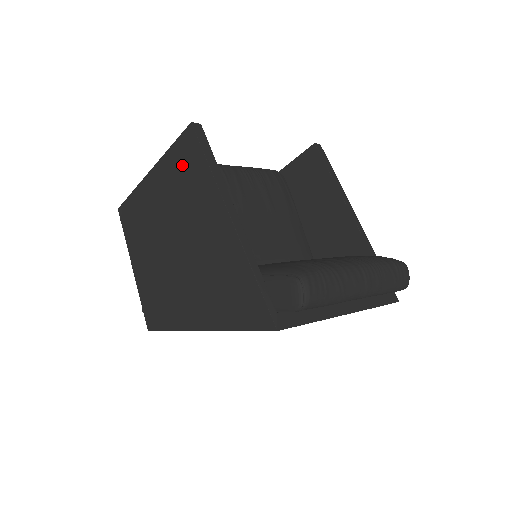
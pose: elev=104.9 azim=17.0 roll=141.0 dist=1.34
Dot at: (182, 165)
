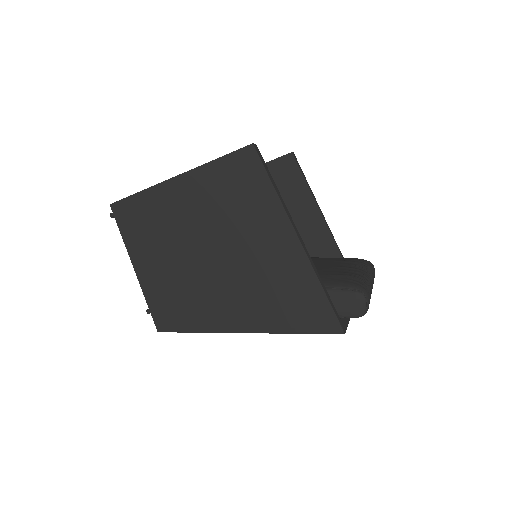
Dot at: (234, 181)
